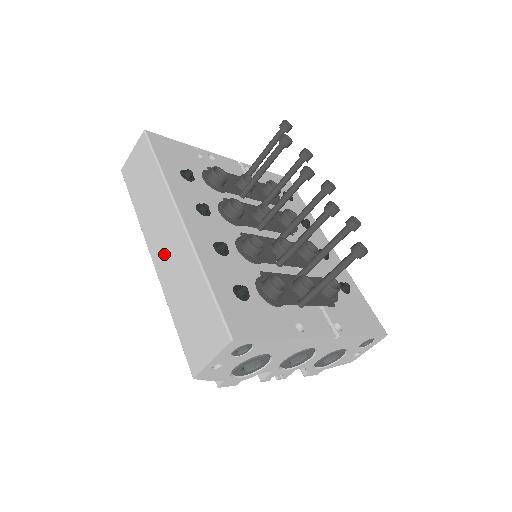
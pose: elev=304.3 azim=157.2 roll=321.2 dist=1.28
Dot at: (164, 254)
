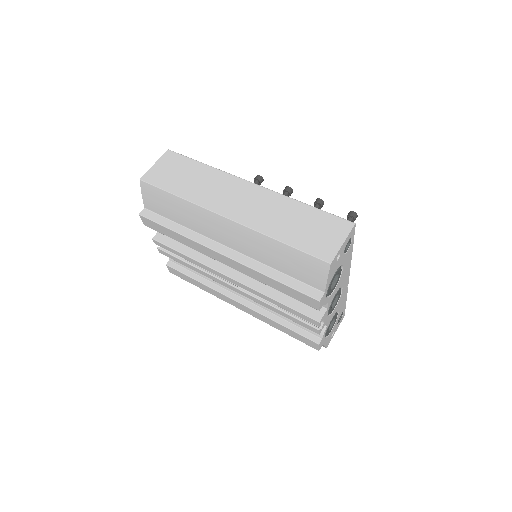
Dot at: (244, 208)
